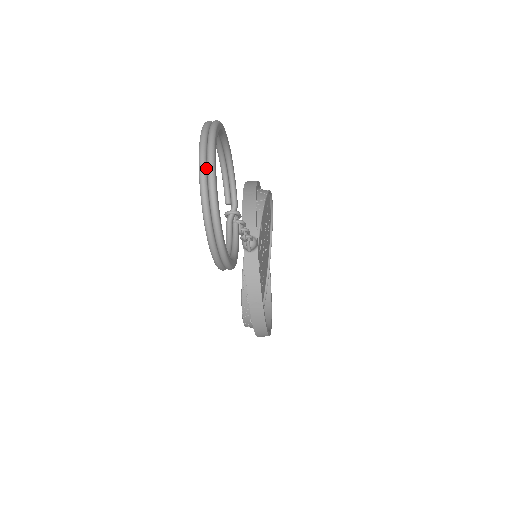
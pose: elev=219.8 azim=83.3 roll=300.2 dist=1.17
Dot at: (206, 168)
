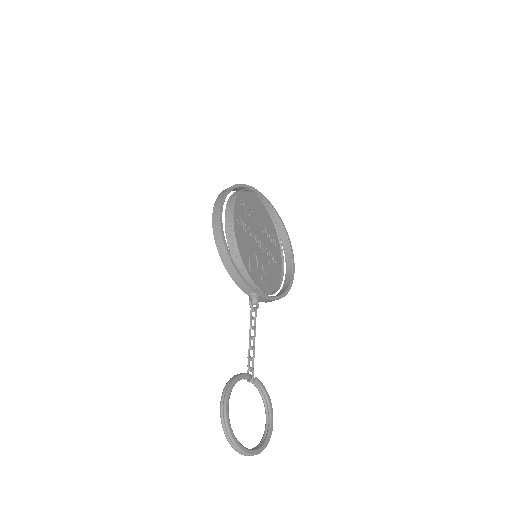
Dot at: (244, 453)
